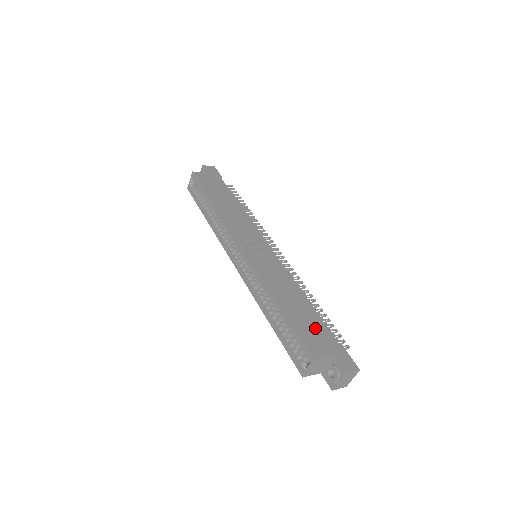
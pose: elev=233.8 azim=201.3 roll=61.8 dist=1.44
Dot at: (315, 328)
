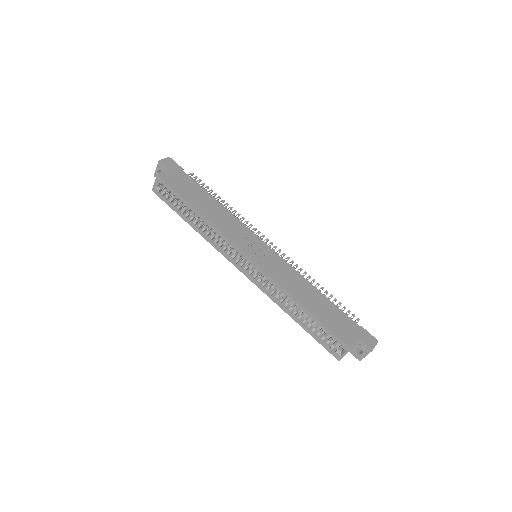
Dot at: (337, 318)
